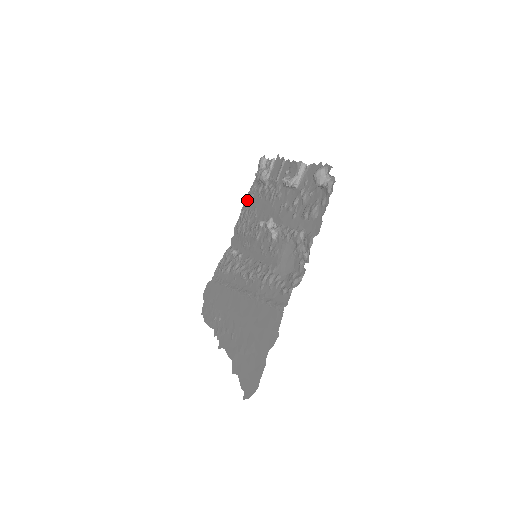
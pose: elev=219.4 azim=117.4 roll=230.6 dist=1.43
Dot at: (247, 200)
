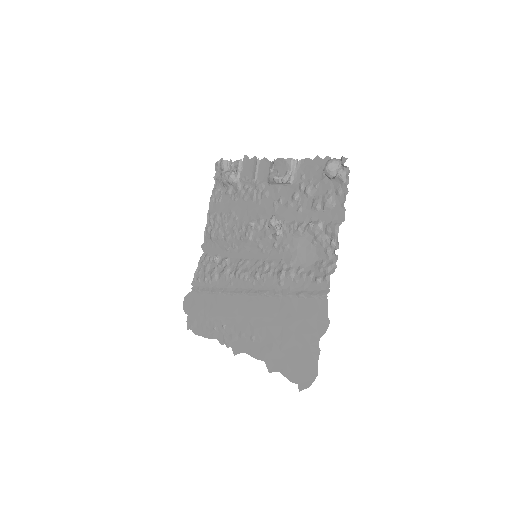
Dot at: (213, 205)
